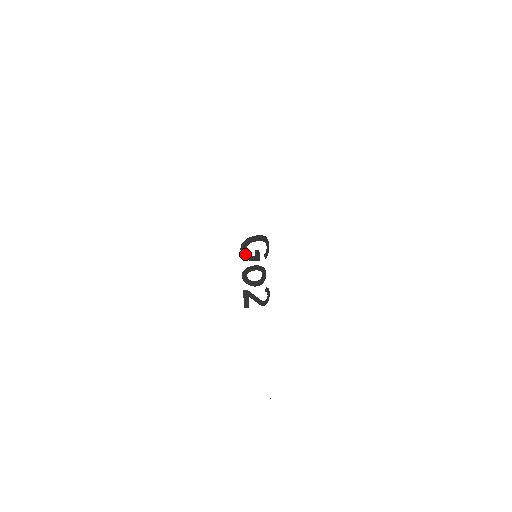
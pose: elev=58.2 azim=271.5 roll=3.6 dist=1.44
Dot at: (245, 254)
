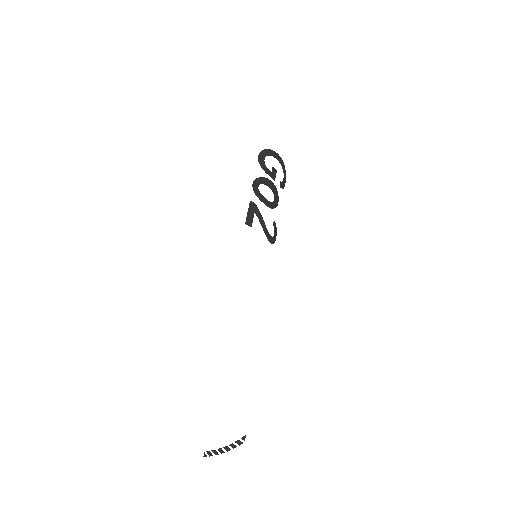
Dot at: (262, 163)
